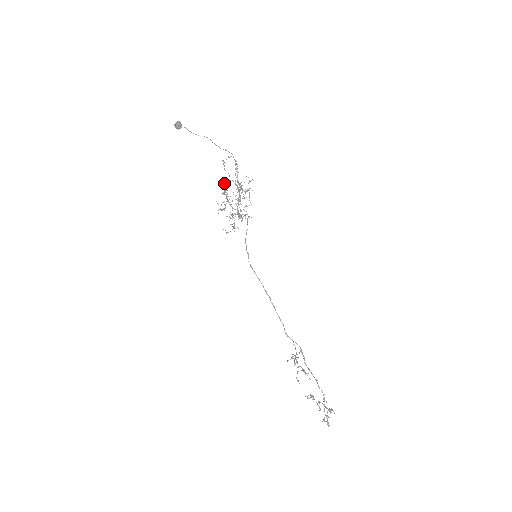
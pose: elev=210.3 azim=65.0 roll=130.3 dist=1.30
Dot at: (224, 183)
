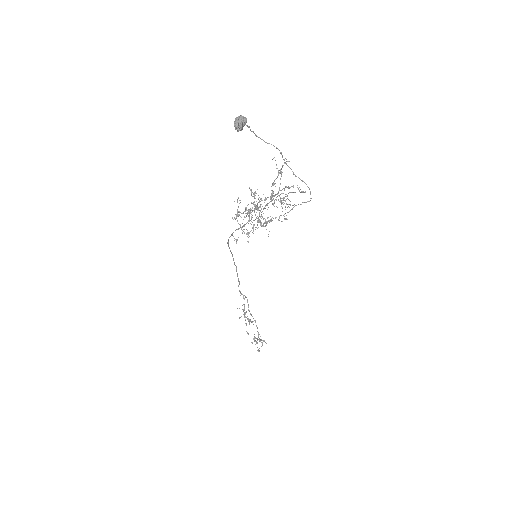
Dot at: (265, 199)
